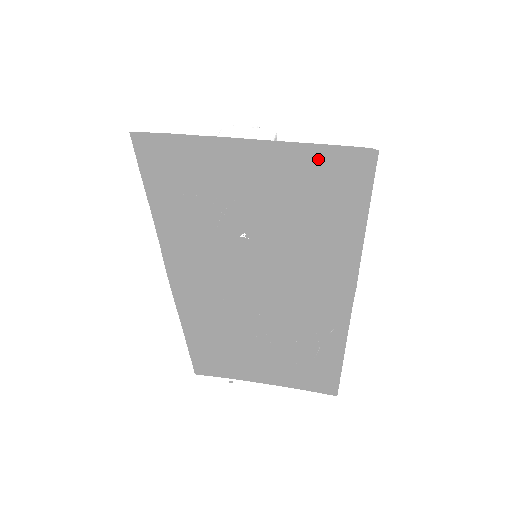
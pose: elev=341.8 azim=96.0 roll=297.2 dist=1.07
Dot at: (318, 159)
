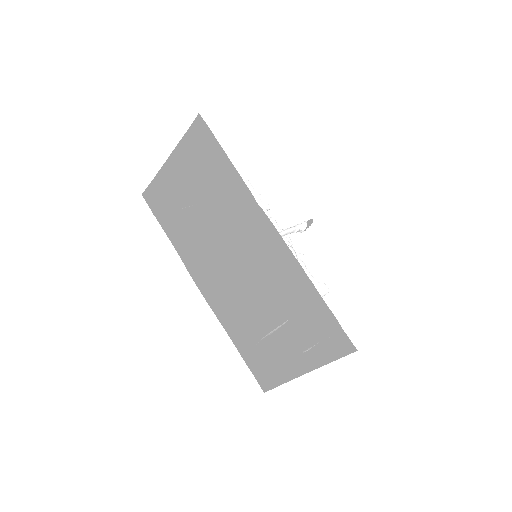
Dot at: (190, 141)
